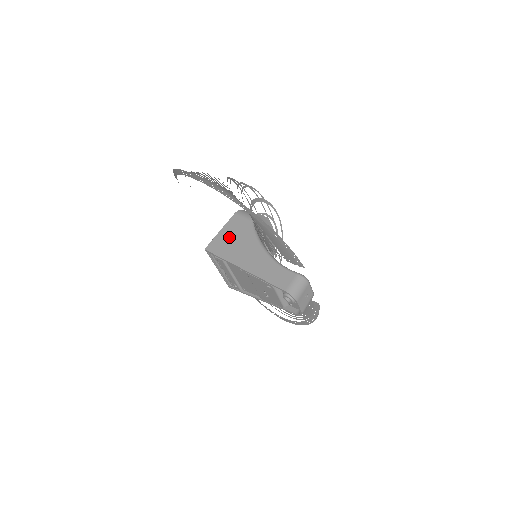
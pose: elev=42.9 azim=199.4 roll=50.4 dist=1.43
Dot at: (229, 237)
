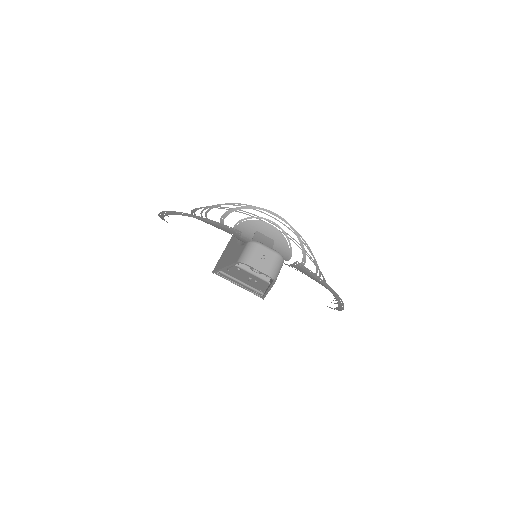
Dot at: (225, 252)
